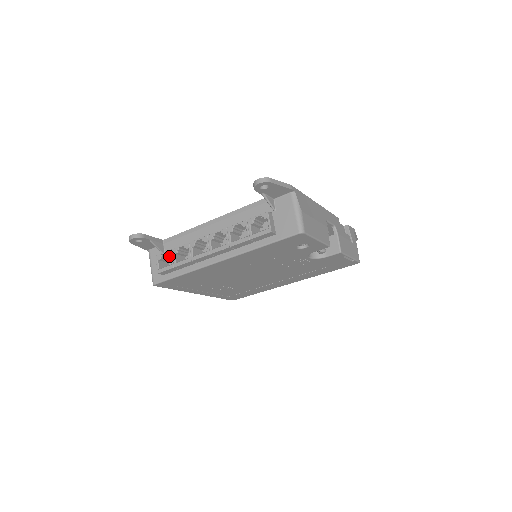
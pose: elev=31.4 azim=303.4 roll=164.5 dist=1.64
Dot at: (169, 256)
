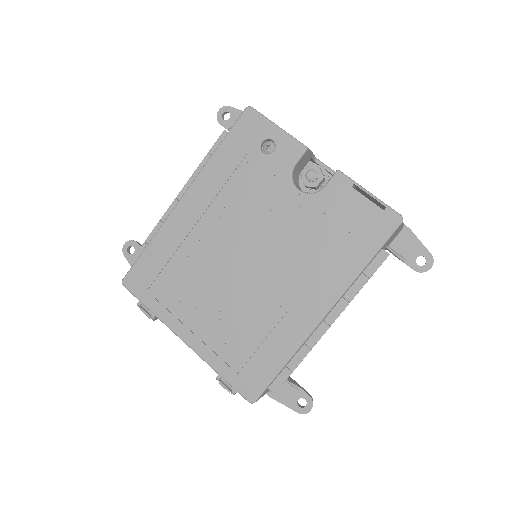
Dot at: occluded
